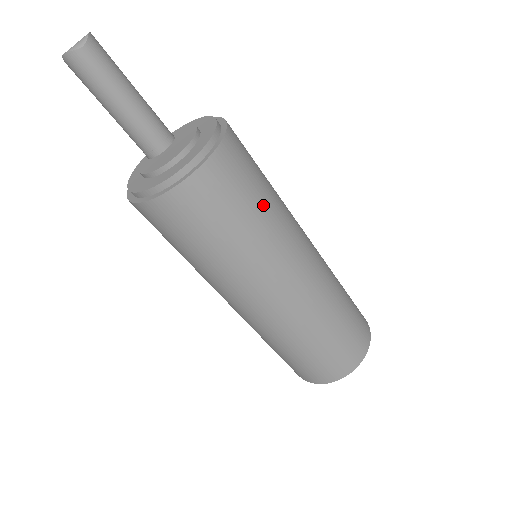
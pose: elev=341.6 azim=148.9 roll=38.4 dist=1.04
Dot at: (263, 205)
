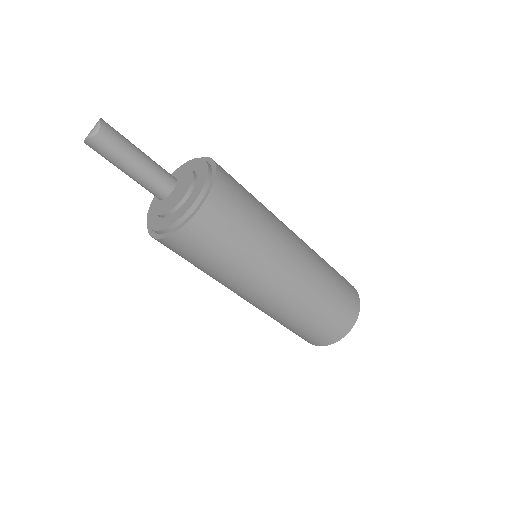
Dot at: (254, 222)
